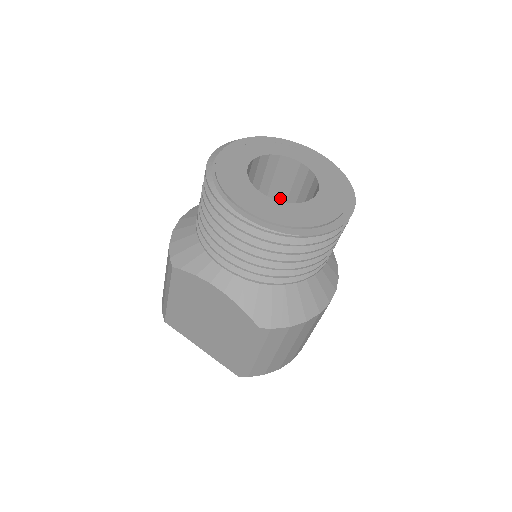
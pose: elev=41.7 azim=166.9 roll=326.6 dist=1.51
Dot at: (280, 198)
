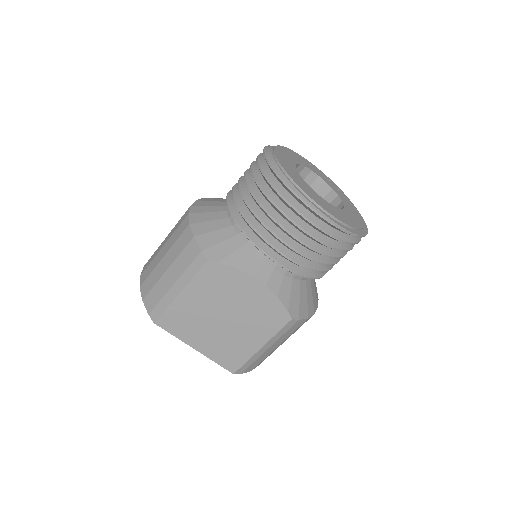
Dot at: occluded
